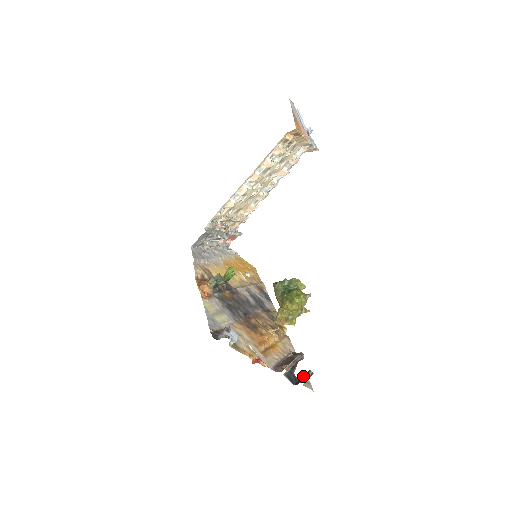
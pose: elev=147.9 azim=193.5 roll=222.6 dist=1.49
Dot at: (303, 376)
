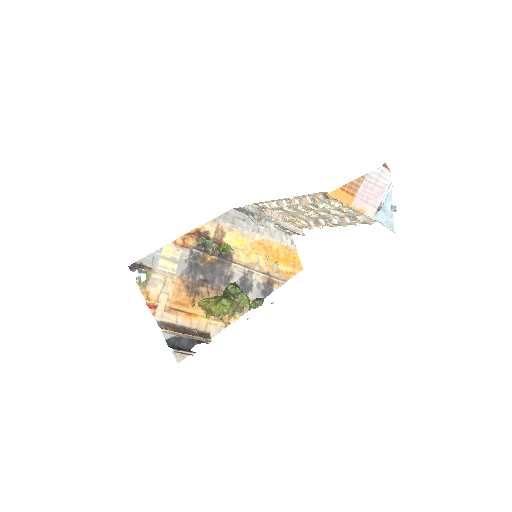
Dot at: occluded
